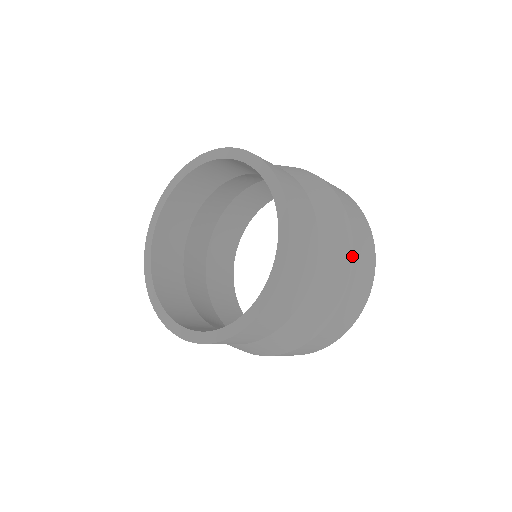
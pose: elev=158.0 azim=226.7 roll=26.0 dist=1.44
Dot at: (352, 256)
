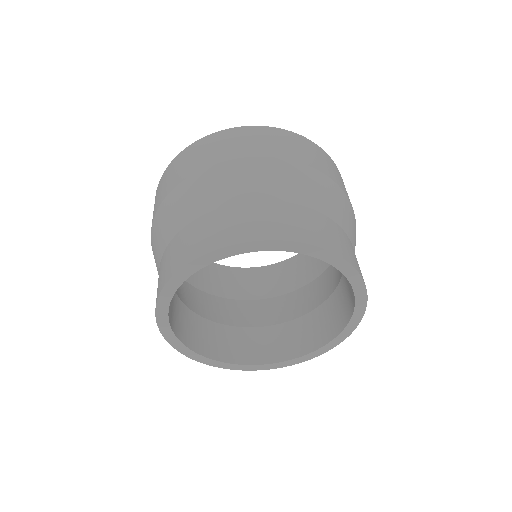
Dot at: occluded
